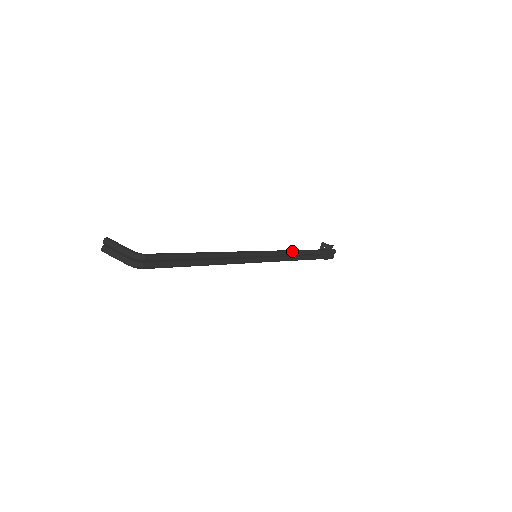
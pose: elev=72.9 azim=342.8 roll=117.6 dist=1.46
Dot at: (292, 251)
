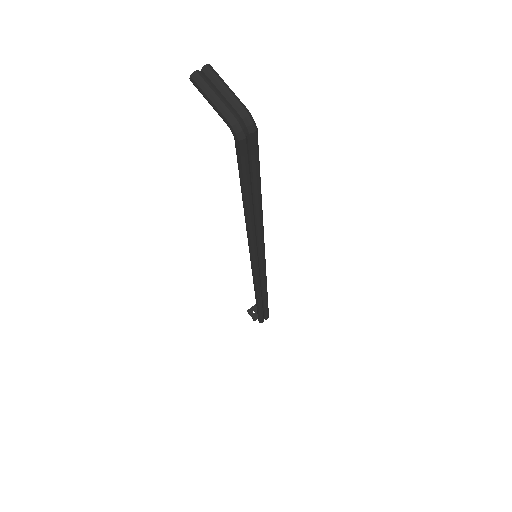
Dot at: occluded
